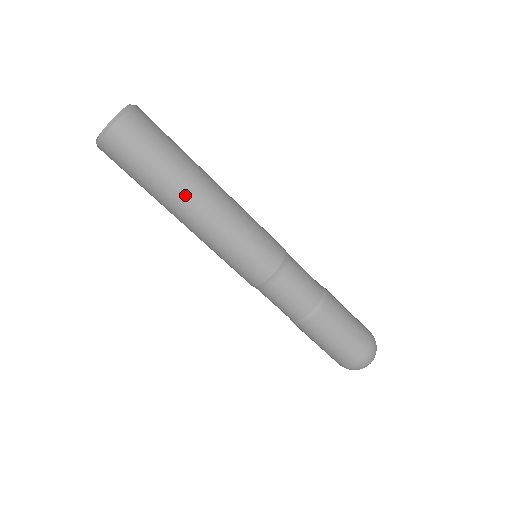
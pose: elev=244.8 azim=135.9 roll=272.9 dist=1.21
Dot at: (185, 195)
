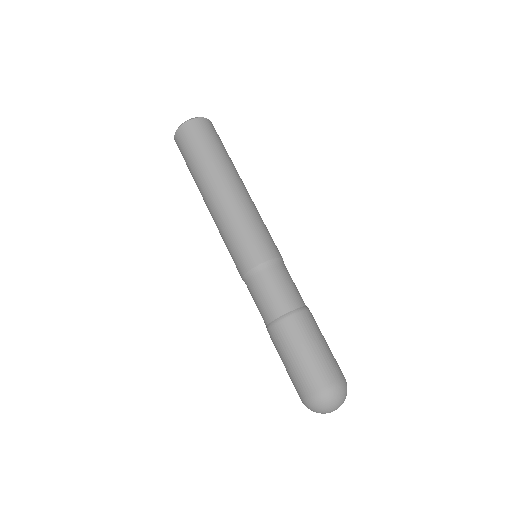
Dot at: (218, 177)
